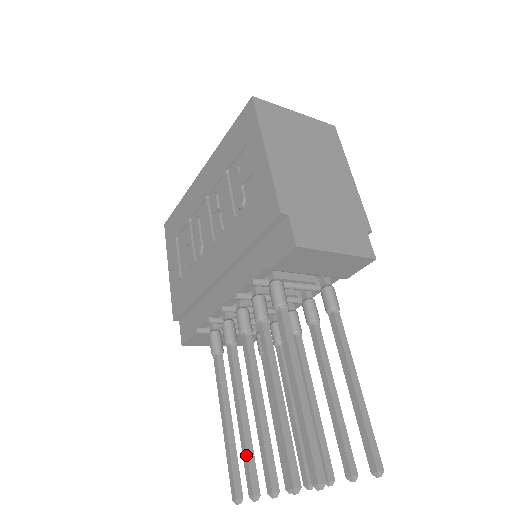
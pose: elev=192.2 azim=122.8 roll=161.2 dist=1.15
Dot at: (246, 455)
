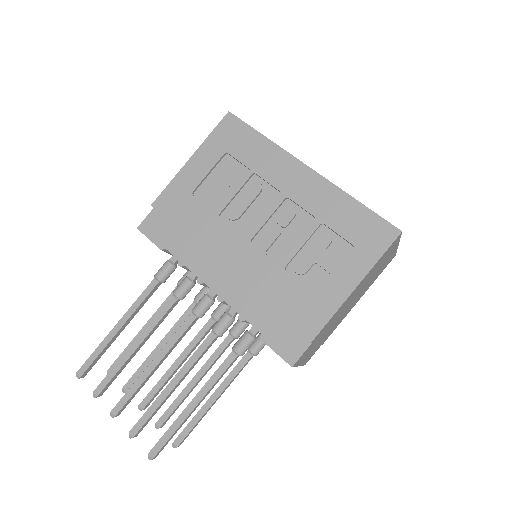
Dot at: (116, 372)
